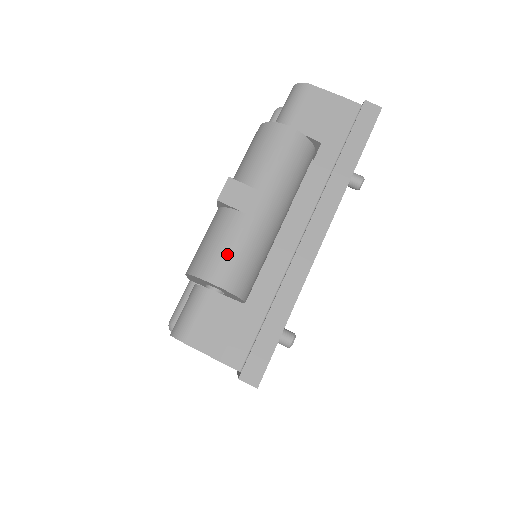
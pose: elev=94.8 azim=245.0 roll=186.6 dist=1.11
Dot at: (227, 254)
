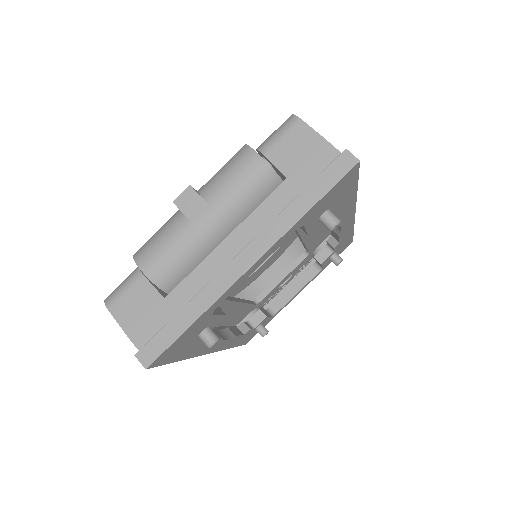
Dot at: (162, 251)
